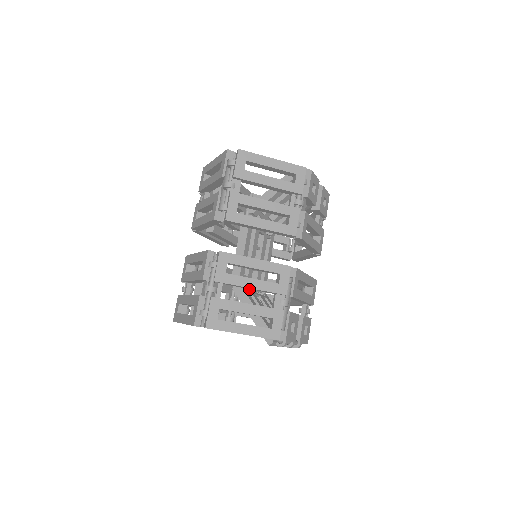
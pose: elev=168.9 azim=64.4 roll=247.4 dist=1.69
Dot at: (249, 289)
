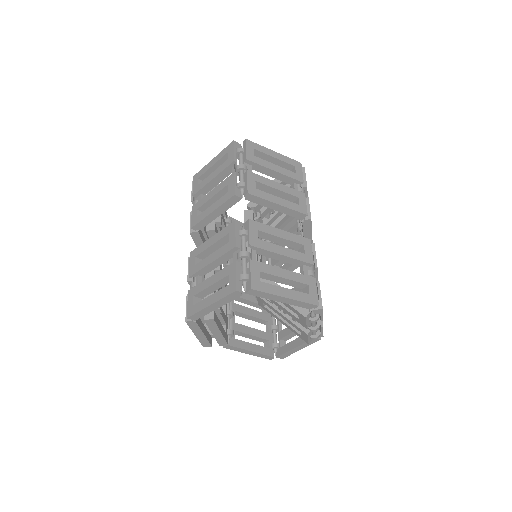
Dot at: occluded
